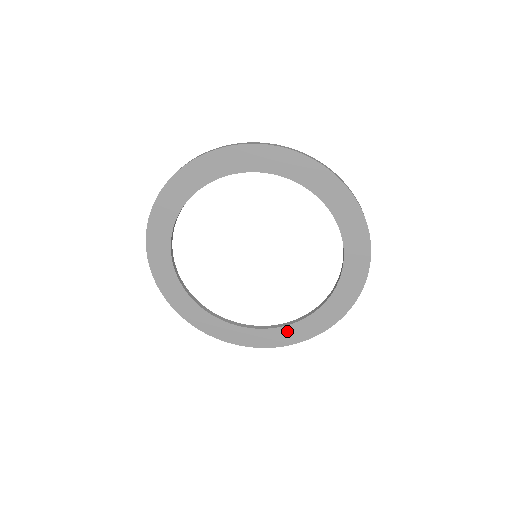
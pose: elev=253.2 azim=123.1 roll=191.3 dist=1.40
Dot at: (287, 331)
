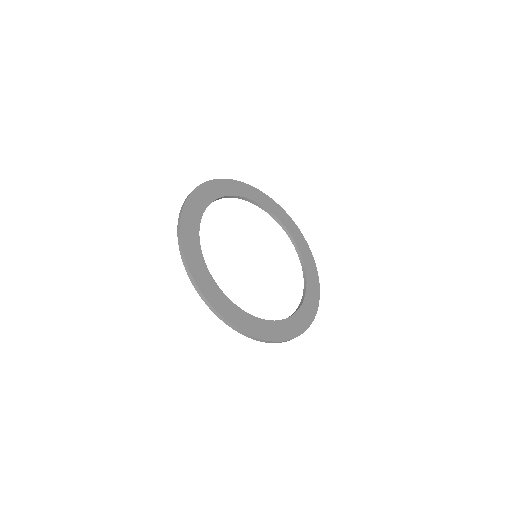
Dot at: (240, 314)
